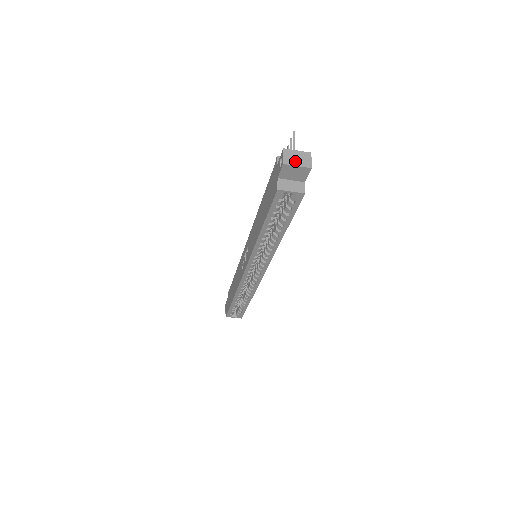
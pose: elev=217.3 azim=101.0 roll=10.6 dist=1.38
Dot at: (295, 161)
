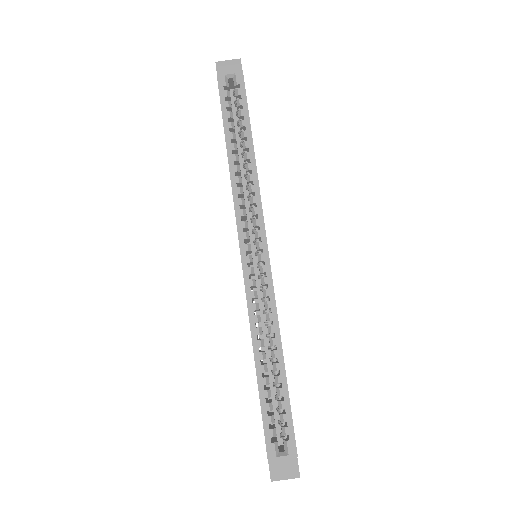
Dot at: (226, 63)
